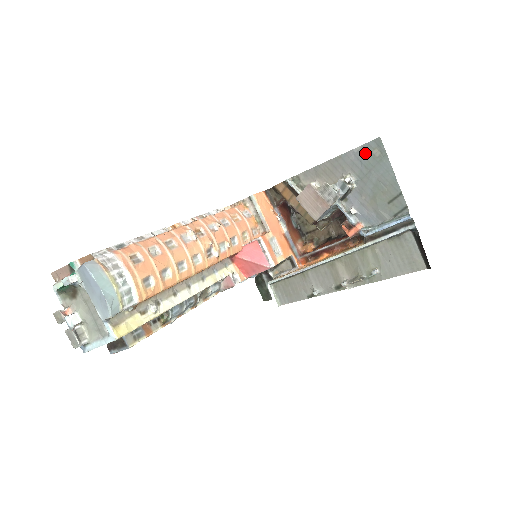
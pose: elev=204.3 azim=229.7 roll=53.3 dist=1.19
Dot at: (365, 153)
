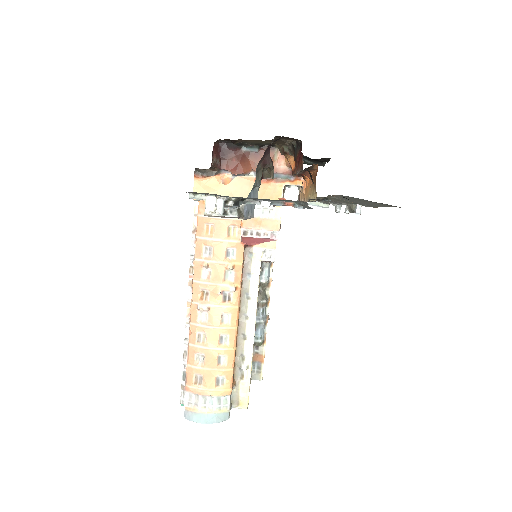
Dot at: occluded
